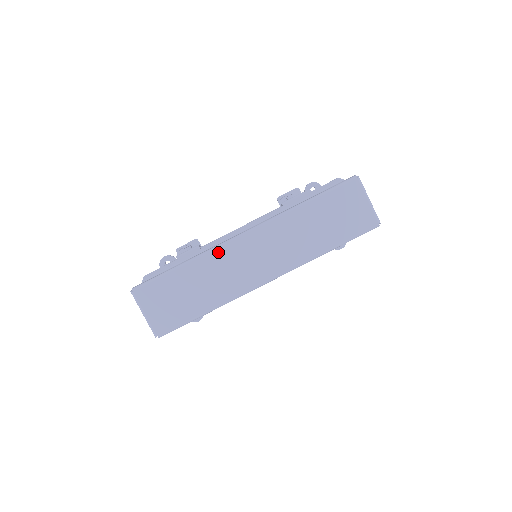
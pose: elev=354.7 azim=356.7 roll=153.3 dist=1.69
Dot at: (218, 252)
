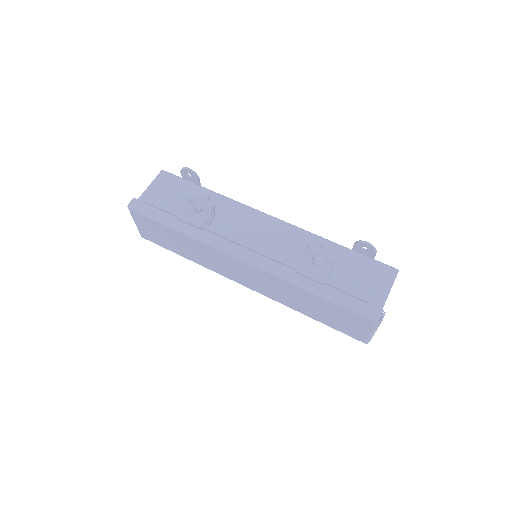
Dot at: (212, 249)
